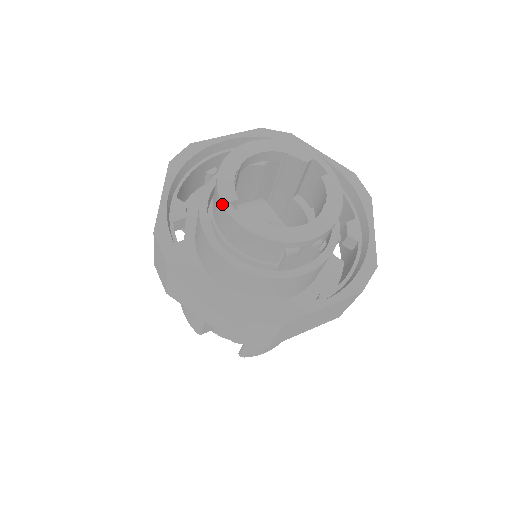
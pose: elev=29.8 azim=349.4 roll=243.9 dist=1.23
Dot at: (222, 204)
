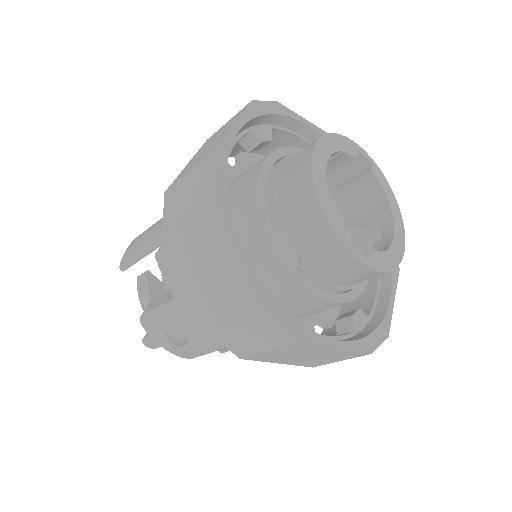
Dot at: (348, 251)
